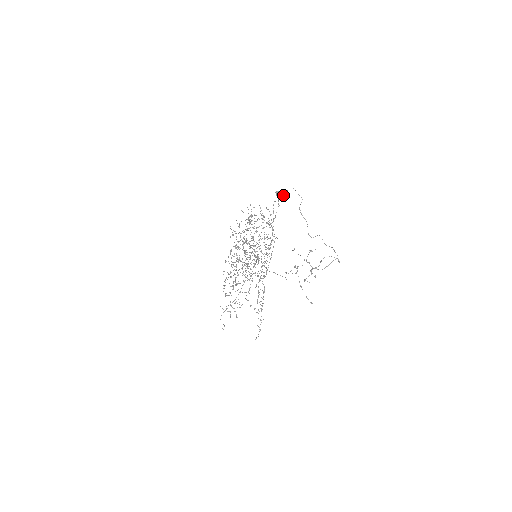
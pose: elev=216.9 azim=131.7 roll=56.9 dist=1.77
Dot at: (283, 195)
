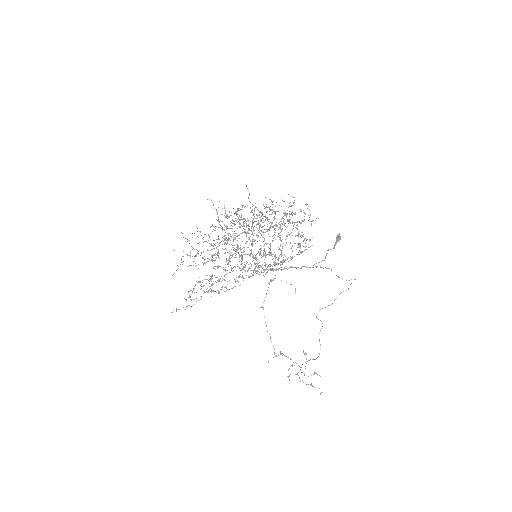
Dot at: occluded
